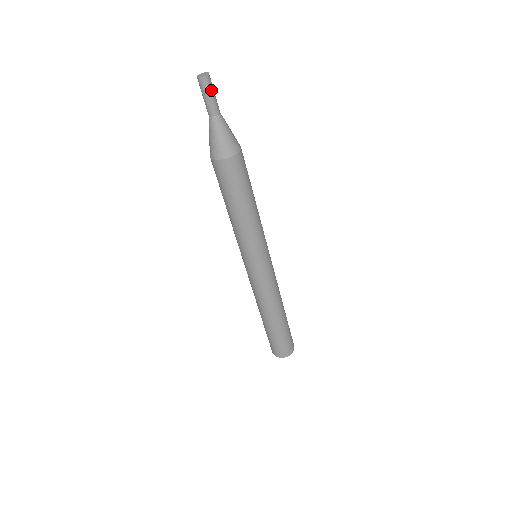
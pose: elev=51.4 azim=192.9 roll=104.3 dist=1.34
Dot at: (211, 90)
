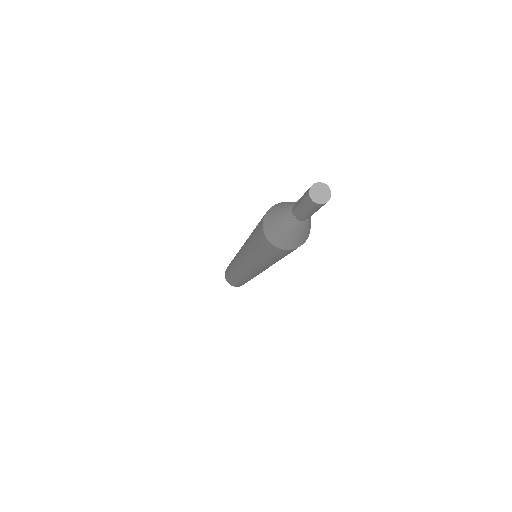
Dot at: (317, 209)
